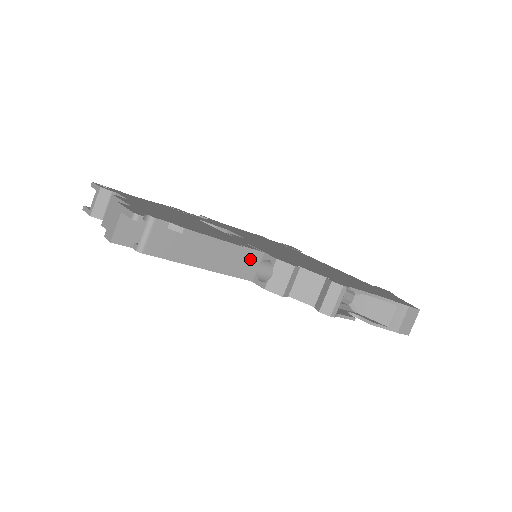
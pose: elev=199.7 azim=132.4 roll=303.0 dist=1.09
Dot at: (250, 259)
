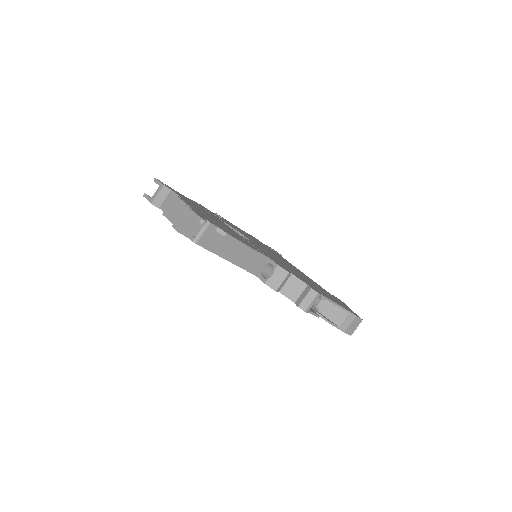
Dot at: (259, 261)
